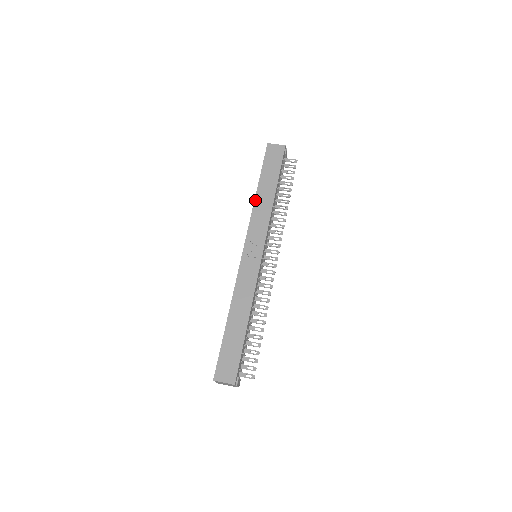
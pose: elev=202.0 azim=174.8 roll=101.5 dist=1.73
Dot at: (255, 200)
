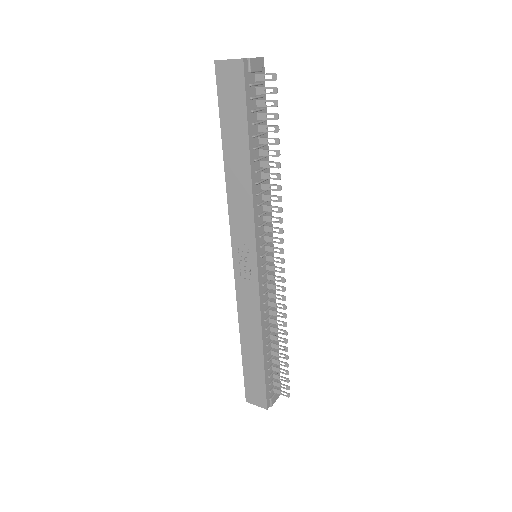
Dot at: (226, 180)
